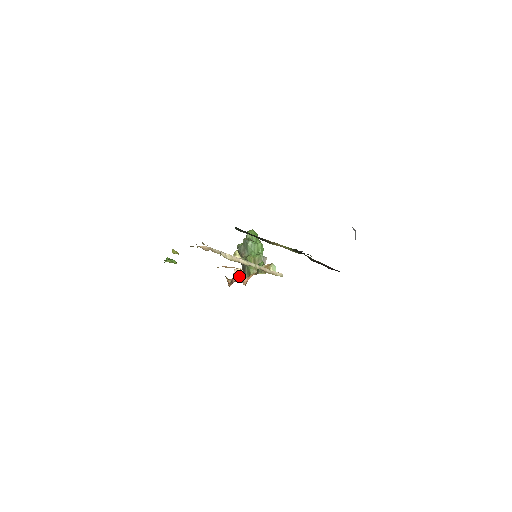
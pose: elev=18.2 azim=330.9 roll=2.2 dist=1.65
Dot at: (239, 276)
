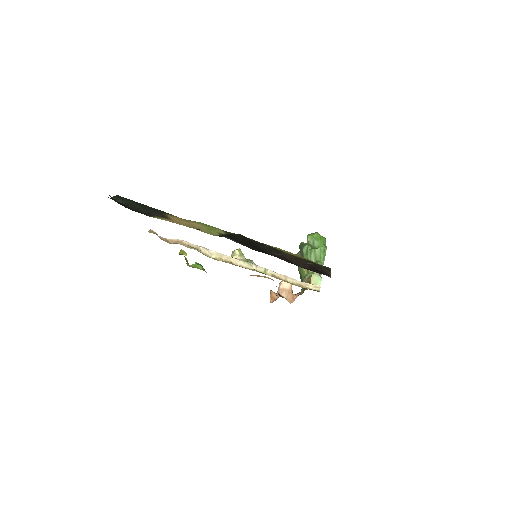
Dot at: (282, 290)
